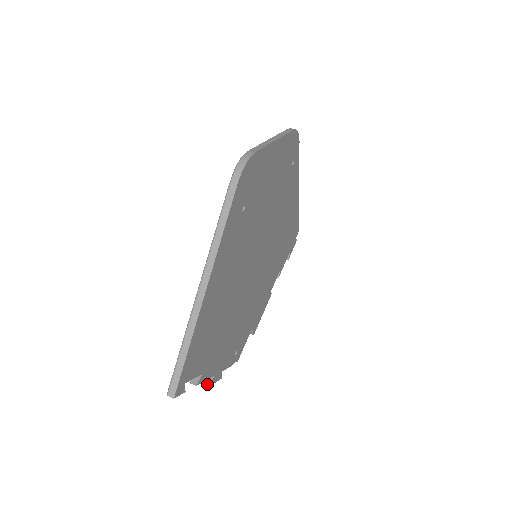
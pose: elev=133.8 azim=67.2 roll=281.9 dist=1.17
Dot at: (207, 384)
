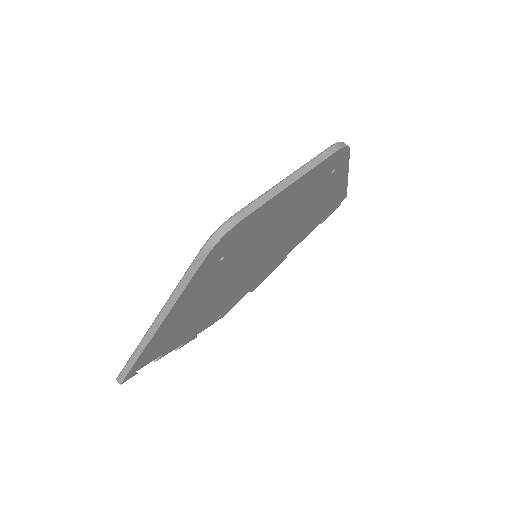
Dot at: occluded
